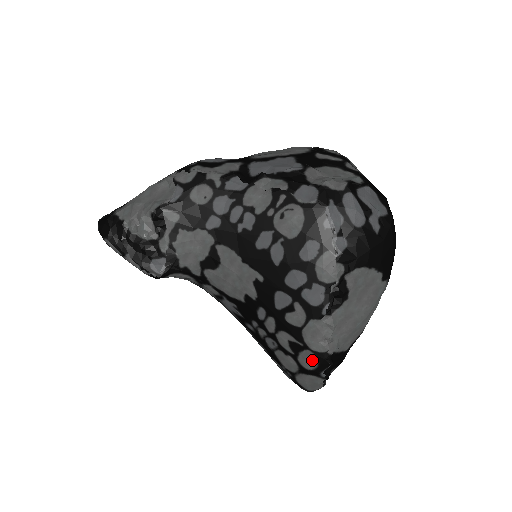
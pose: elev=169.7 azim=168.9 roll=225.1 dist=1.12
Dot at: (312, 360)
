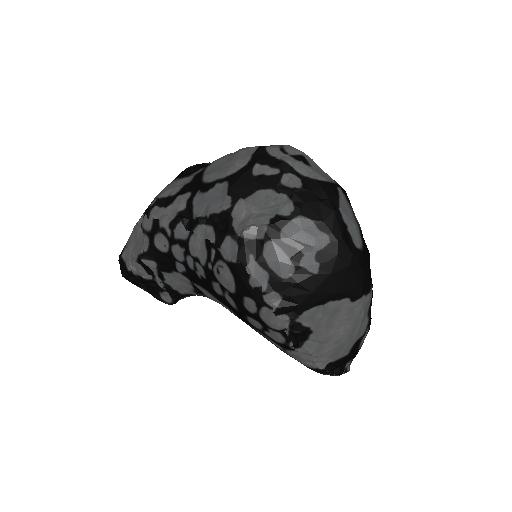
Dot at: occluded
